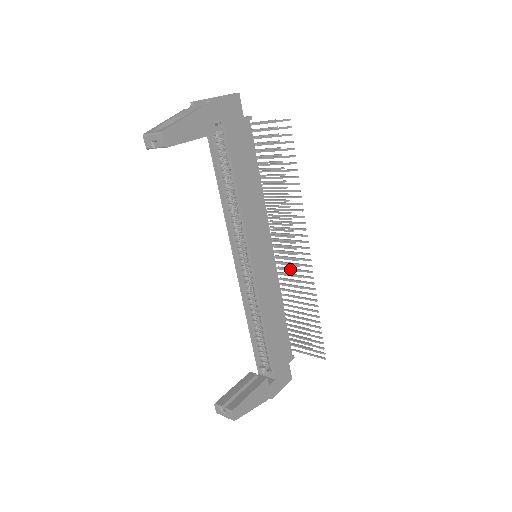
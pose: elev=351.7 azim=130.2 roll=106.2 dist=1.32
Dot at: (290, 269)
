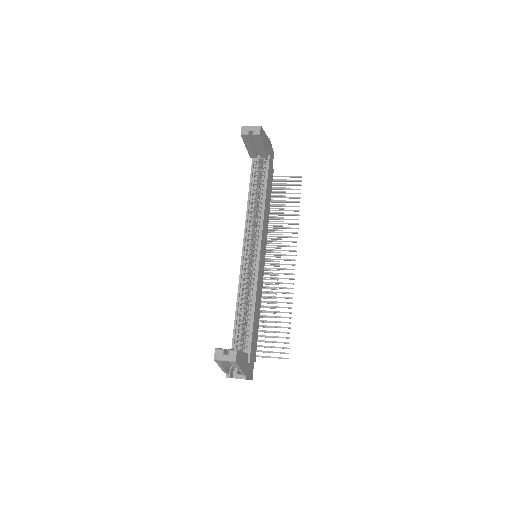
Dot at: (274, 277)
